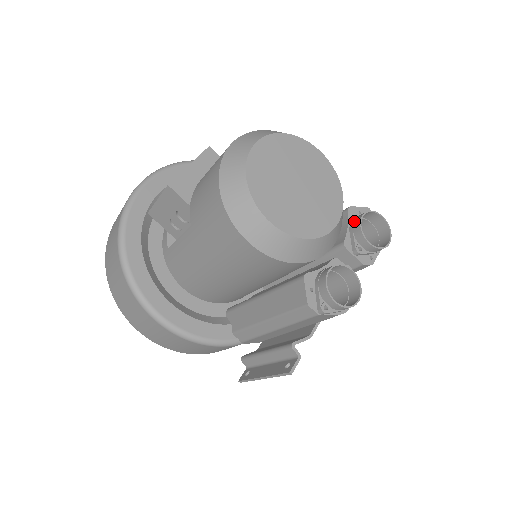
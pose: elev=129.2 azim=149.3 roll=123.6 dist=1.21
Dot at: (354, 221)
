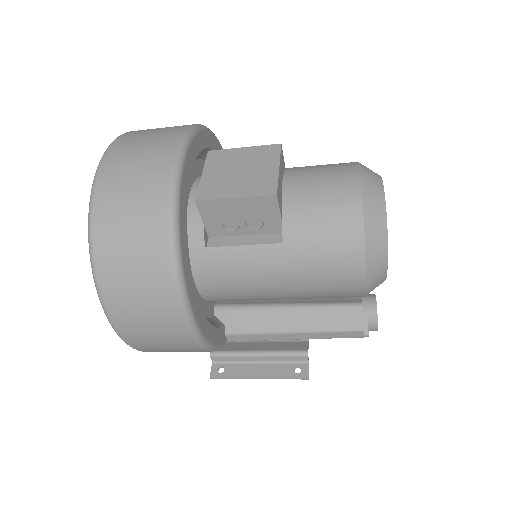
Dot at: occluded
